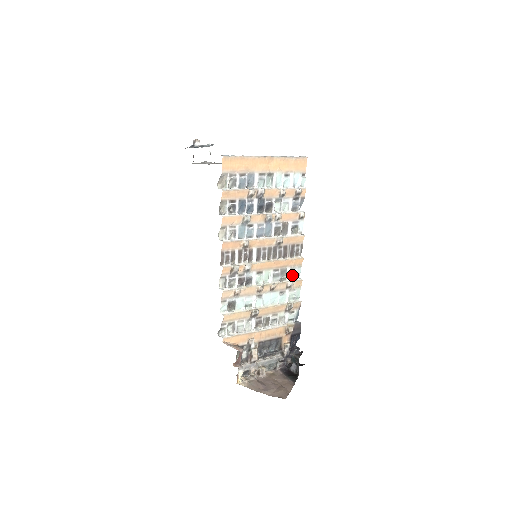
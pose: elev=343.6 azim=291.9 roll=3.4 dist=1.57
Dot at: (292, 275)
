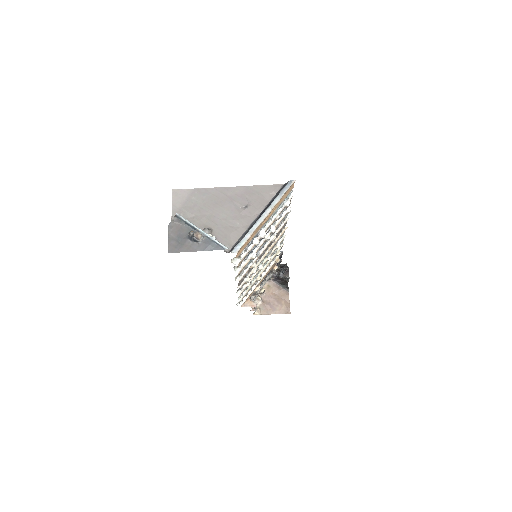
Dot at: (279, 239)
